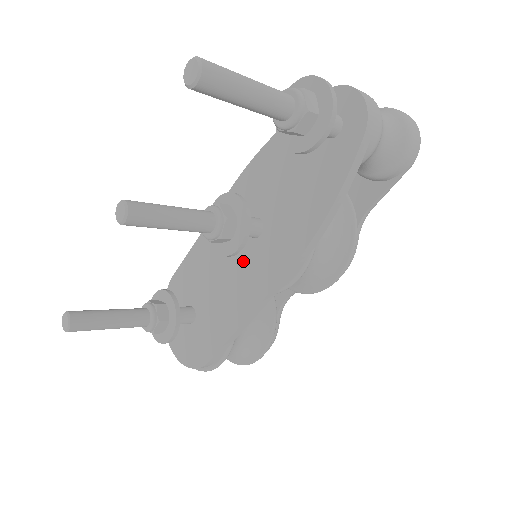
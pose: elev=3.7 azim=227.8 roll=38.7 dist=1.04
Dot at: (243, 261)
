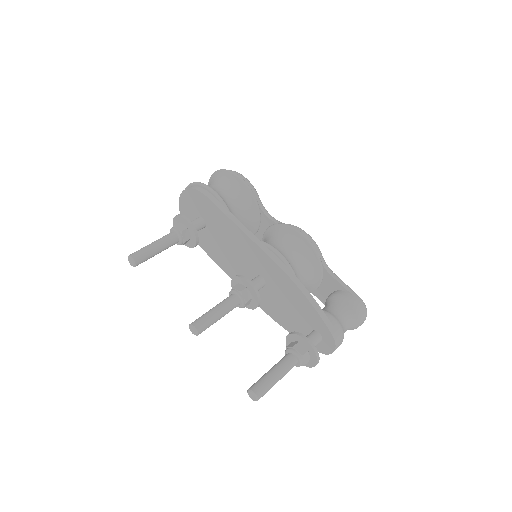
Dot at: (244, 270)
